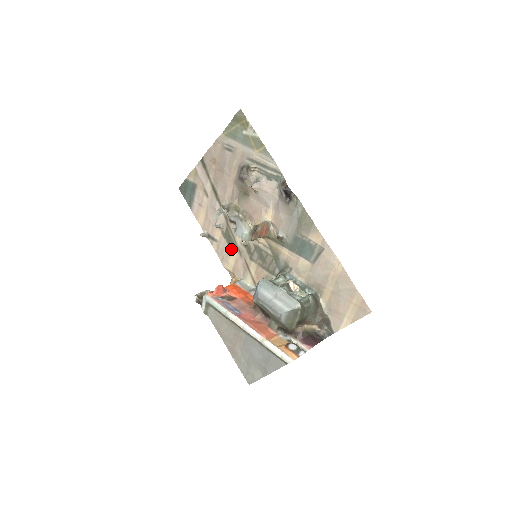
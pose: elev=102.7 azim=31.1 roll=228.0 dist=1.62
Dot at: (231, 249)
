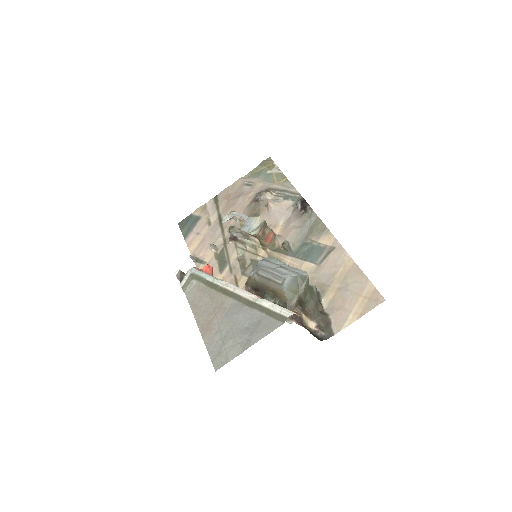
Dot at: (221, 268)
